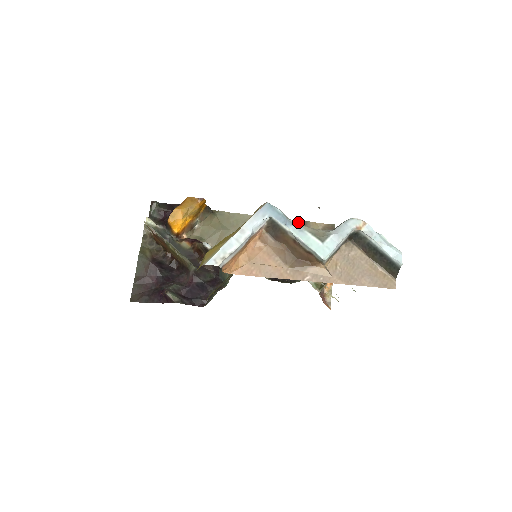
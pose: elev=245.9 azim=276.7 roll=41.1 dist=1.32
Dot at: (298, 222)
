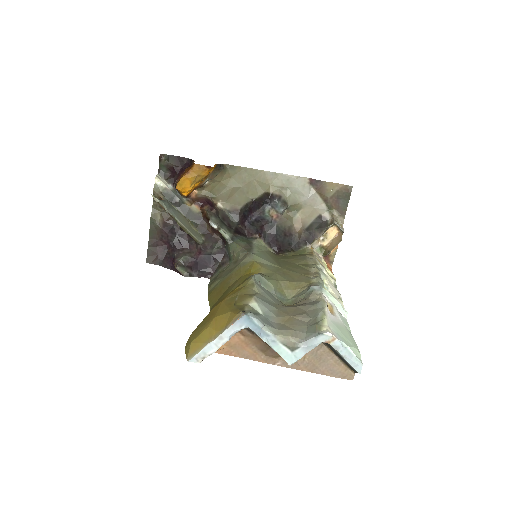
Dot at: (314, 181)
